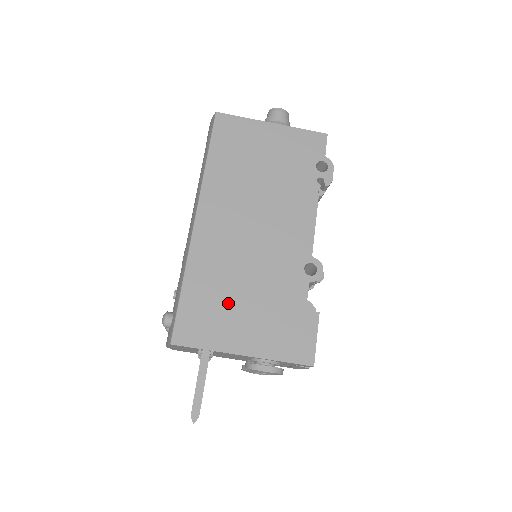
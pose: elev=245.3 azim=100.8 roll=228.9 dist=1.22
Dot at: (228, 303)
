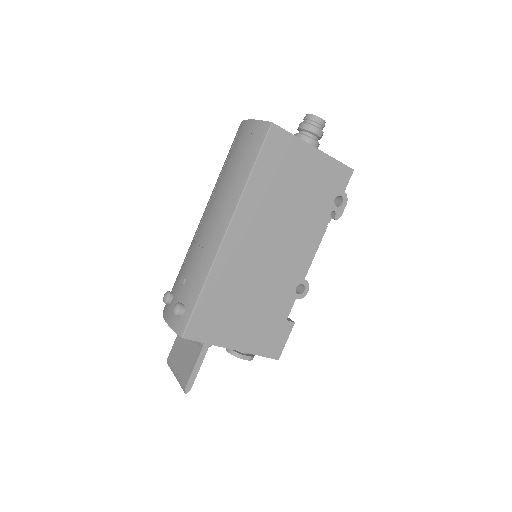
Dot at: (233, 309)
